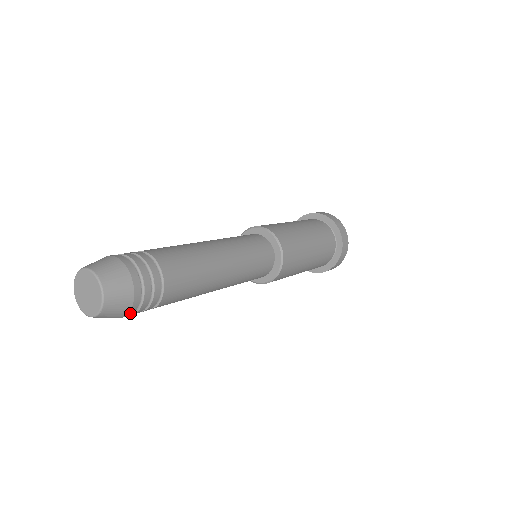
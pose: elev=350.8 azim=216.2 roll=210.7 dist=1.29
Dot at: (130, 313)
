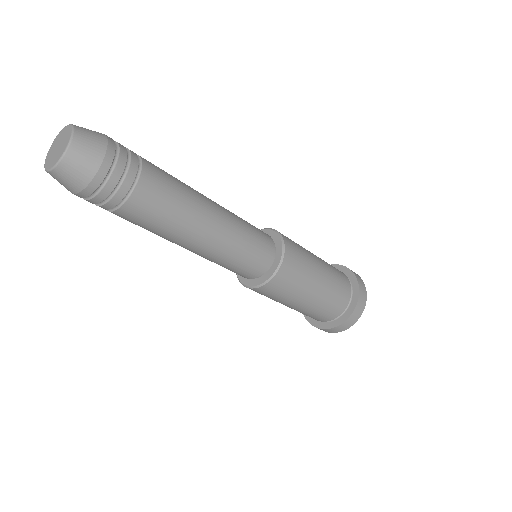
Dot at: (108, 157)
